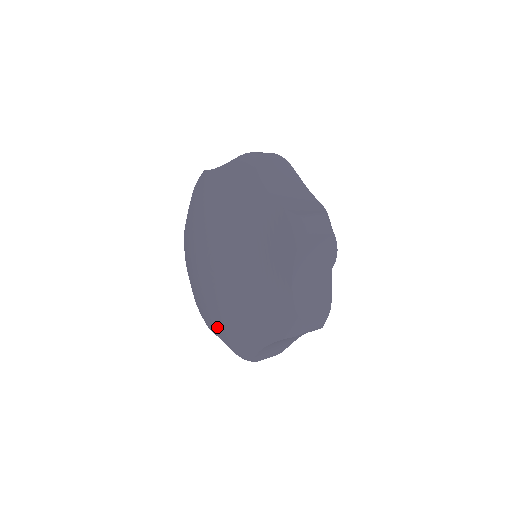
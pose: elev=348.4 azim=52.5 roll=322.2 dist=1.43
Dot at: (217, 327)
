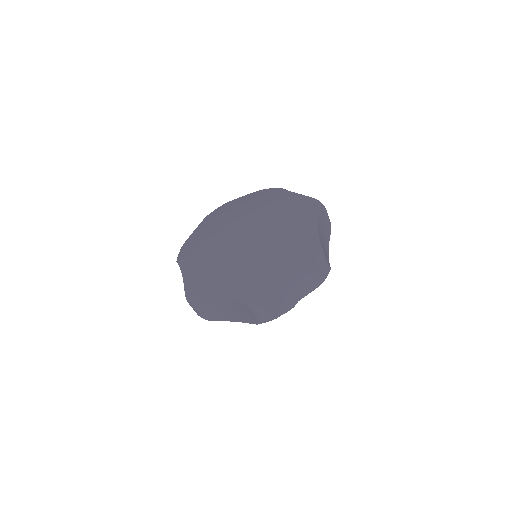
Dot at: (191, 264)
